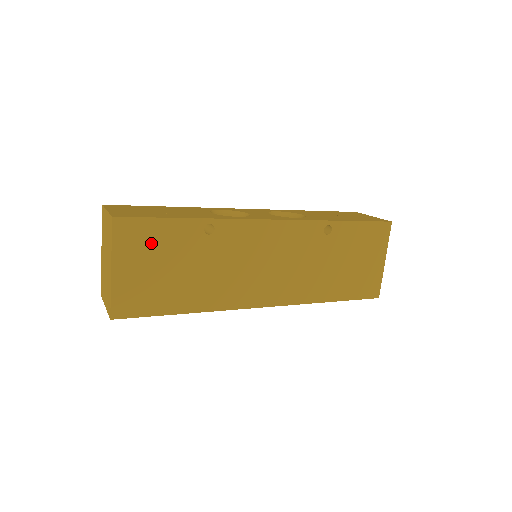
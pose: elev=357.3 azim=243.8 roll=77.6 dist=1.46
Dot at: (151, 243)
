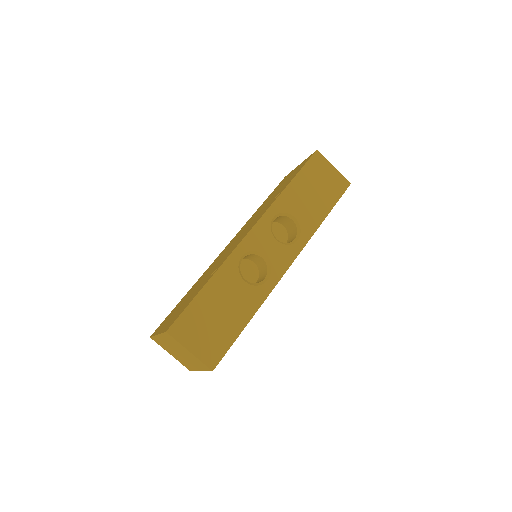
Dot at: occluded
